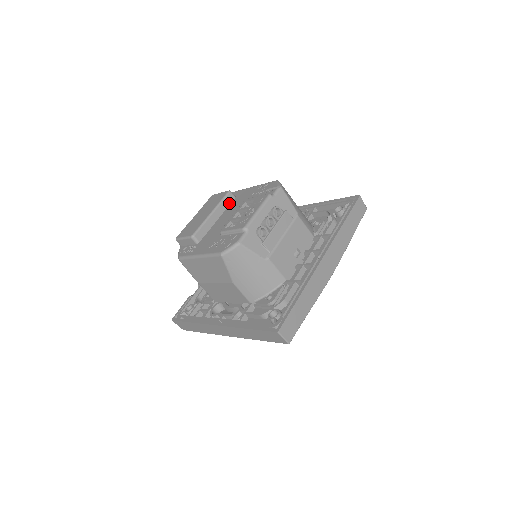
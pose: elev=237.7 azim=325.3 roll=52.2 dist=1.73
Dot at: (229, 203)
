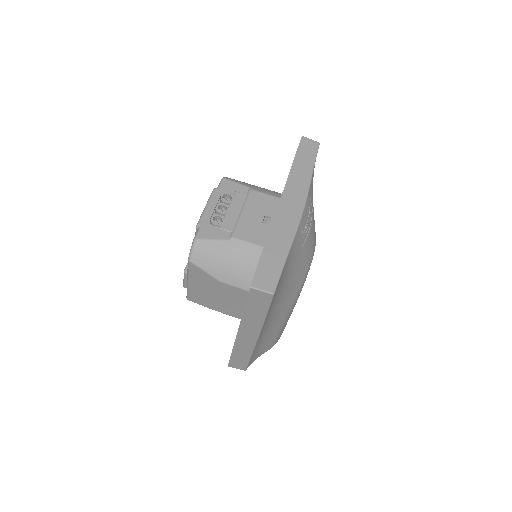
Dot at: occluded
